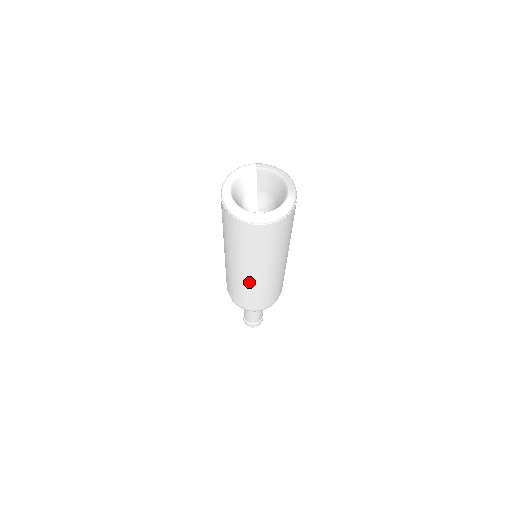
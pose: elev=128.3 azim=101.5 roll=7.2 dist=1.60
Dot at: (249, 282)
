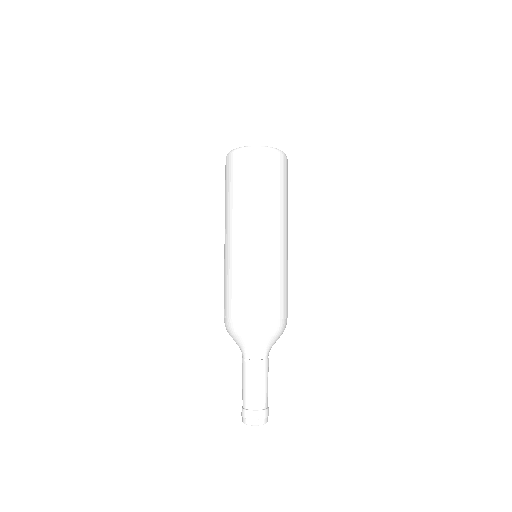
Dot at: (250, 252)
